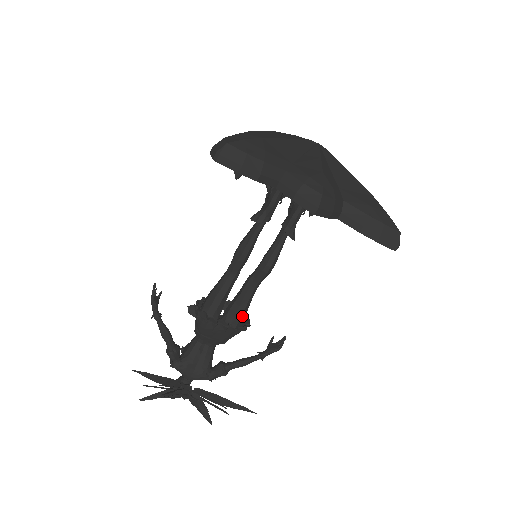
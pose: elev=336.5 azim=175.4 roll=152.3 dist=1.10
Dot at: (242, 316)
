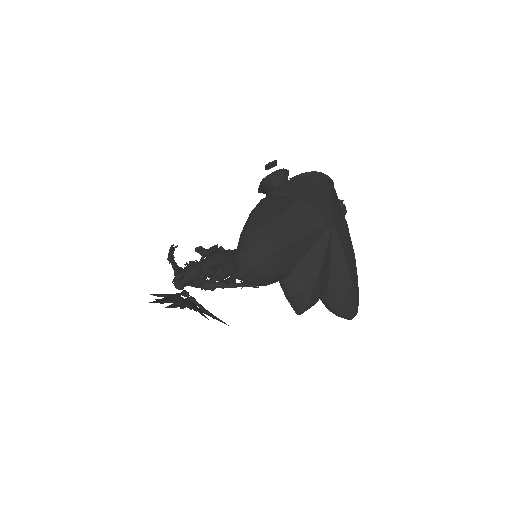
Dot at: occluded
